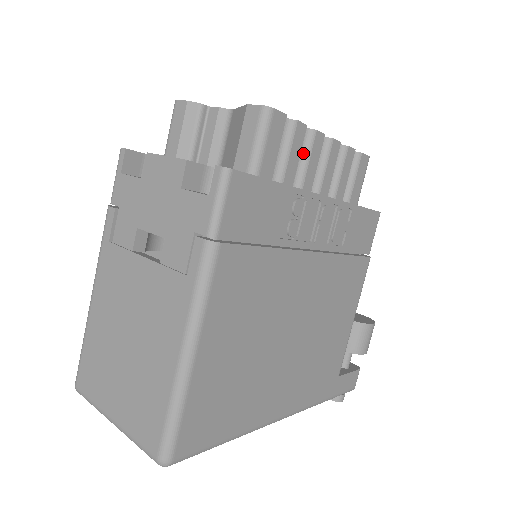
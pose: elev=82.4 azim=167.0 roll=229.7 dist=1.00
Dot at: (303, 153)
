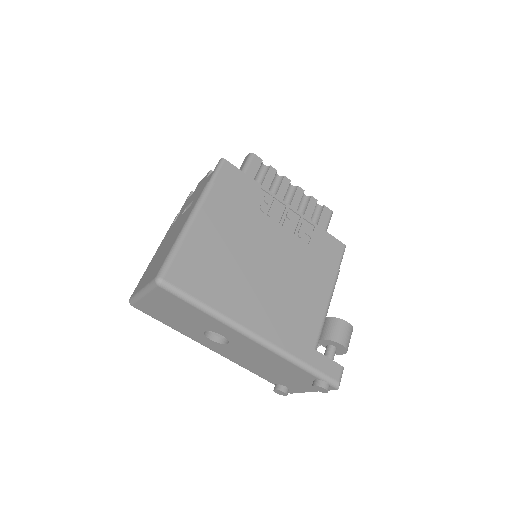
Dot at: (277, 186)
